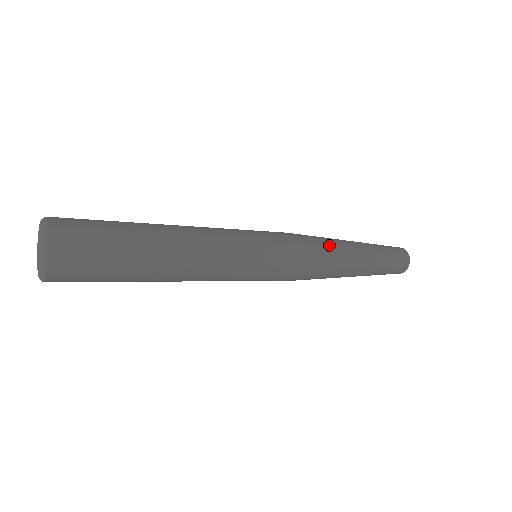
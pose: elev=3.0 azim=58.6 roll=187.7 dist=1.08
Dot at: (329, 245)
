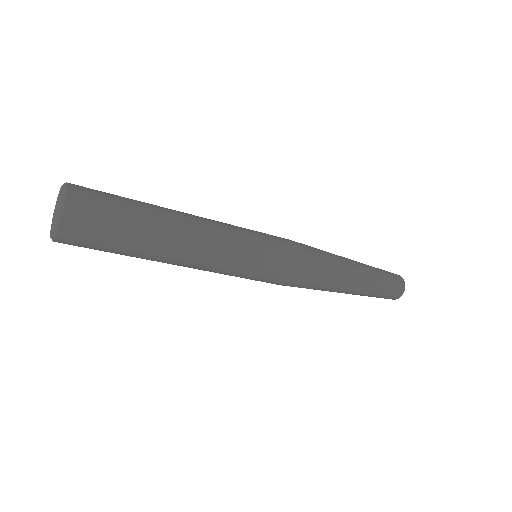
Dot at: (319, 249)
